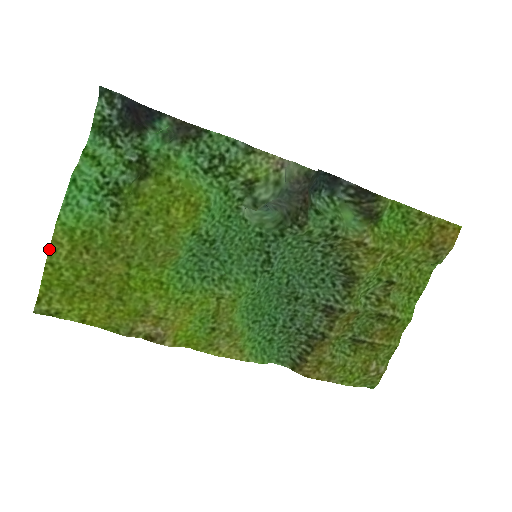
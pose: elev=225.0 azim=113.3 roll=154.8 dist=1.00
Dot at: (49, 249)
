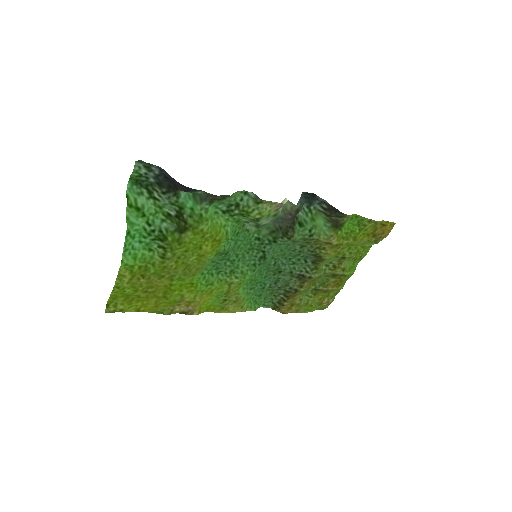
Dot at: (116, 280)
